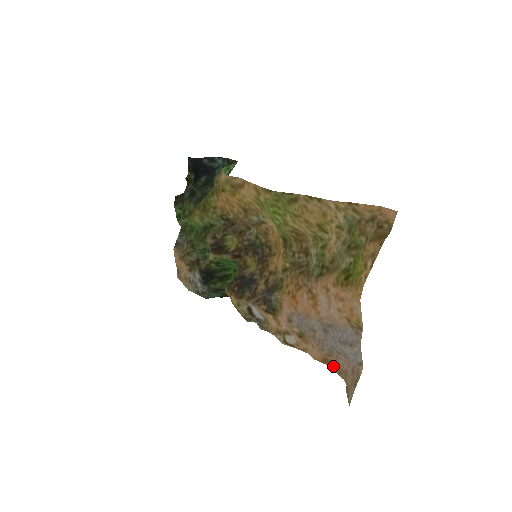
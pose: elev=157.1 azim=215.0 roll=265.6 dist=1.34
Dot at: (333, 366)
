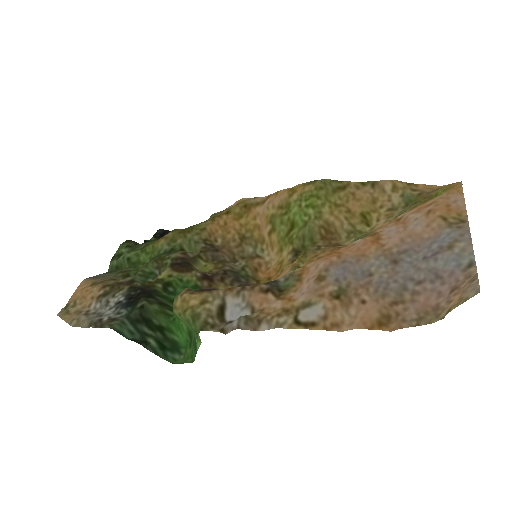
Dot at: (402, 321)
